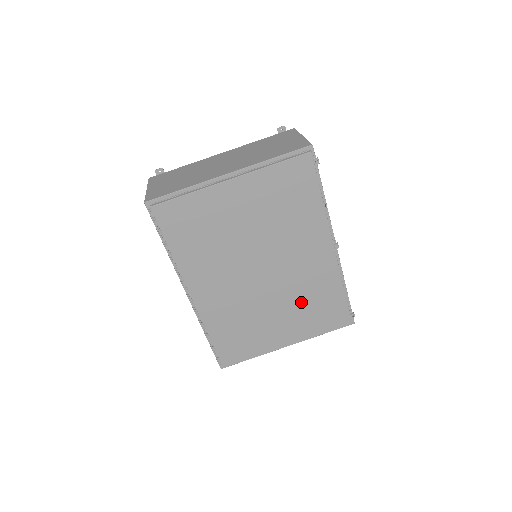
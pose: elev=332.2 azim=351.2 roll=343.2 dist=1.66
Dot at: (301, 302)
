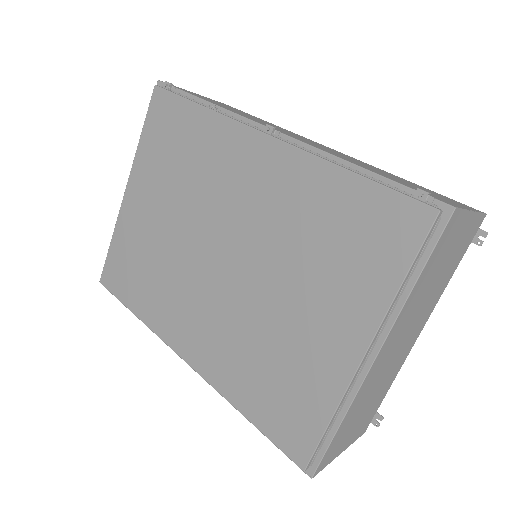
Dot at: (304, 254)
